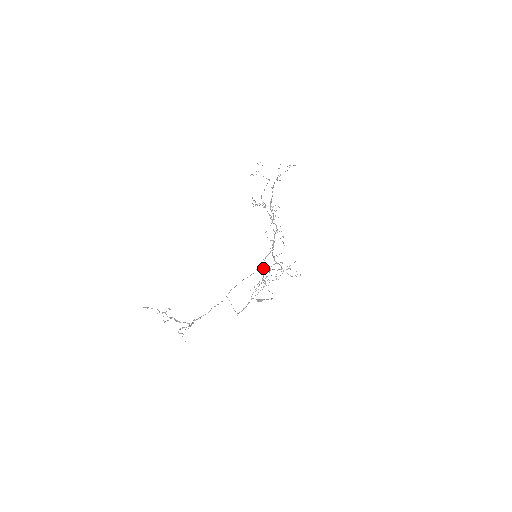
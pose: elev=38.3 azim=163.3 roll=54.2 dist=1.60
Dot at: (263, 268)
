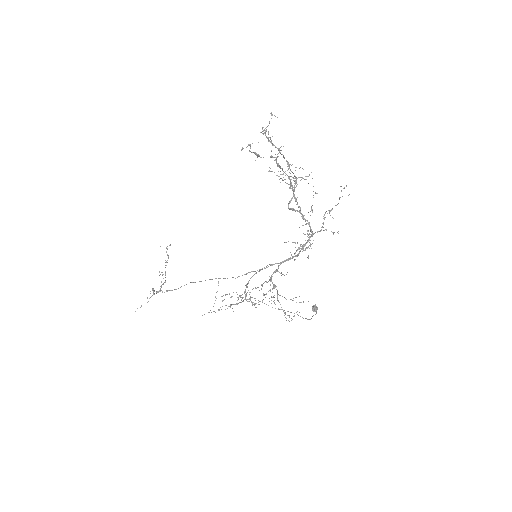
Dot at: (250, 278)
